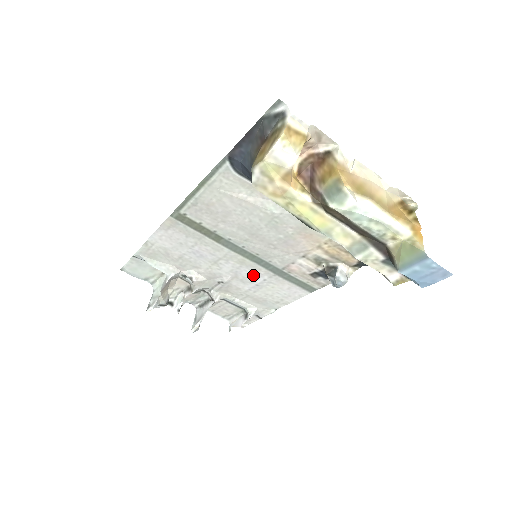
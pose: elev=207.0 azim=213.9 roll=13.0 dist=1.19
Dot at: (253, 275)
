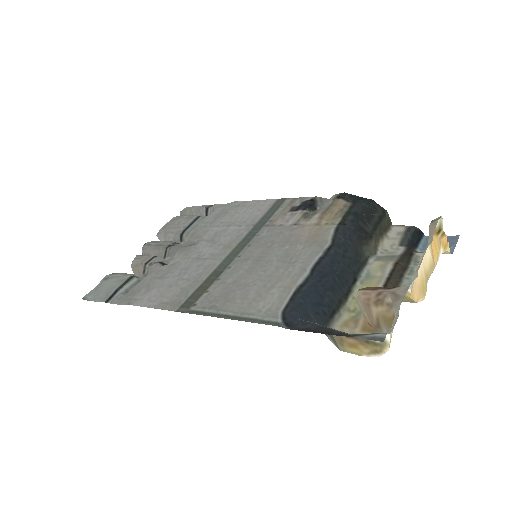
Dot at: (231, 234)
